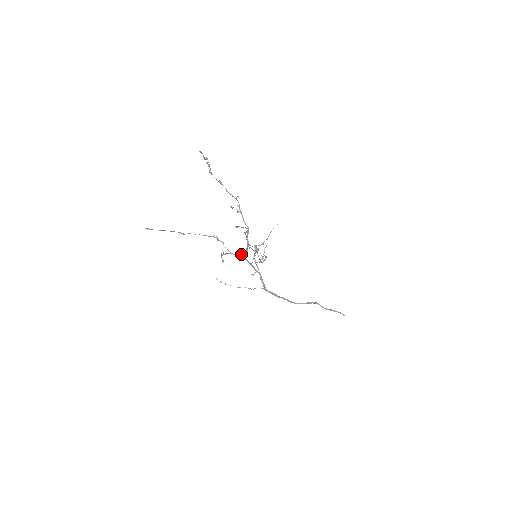
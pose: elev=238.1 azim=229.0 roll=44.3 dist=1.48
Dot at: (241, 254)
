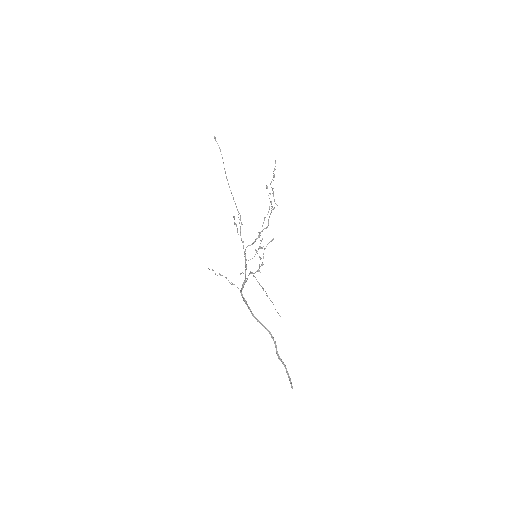
Dot at: occluded
